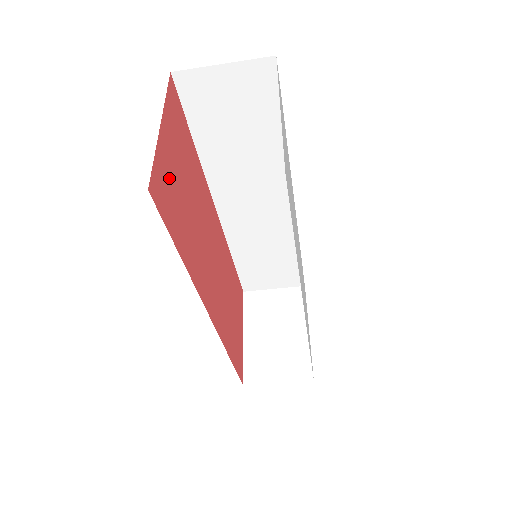
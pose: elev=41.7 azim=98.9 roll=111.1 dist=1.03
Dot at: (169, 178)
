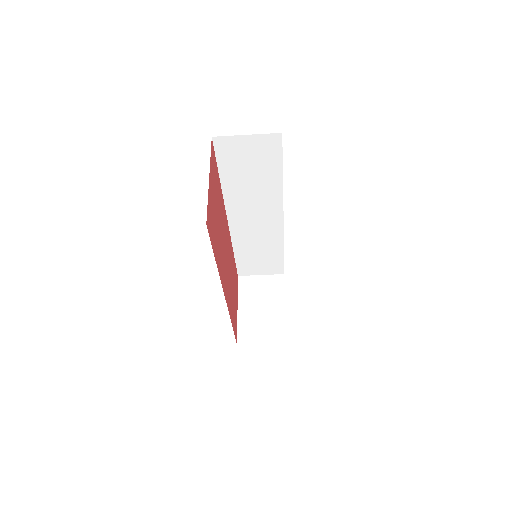
Dot at: (212, 211)
